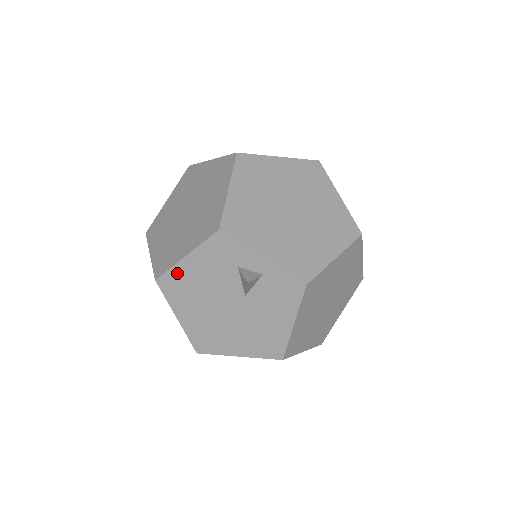
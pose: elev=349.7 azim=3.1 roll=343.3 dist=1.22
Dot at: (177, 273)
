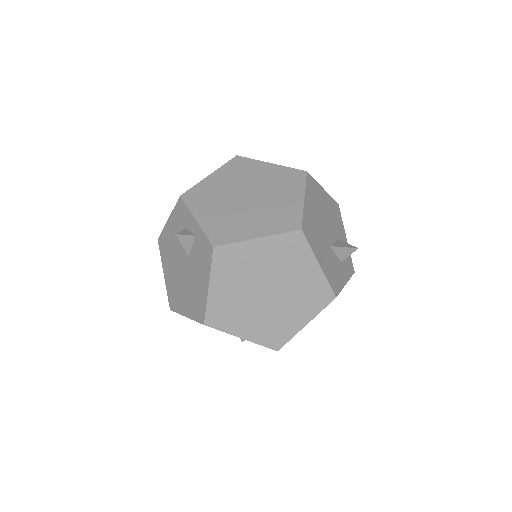
Dot at: (165, 234)
